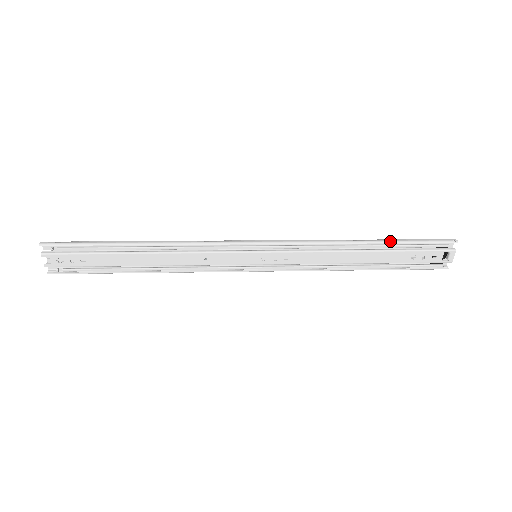
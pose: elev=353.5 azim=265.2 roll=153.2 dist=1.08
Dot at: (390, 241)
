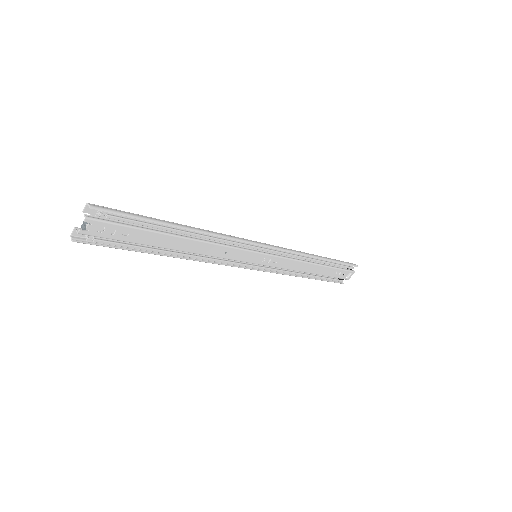
Dot at: (332, 260)
